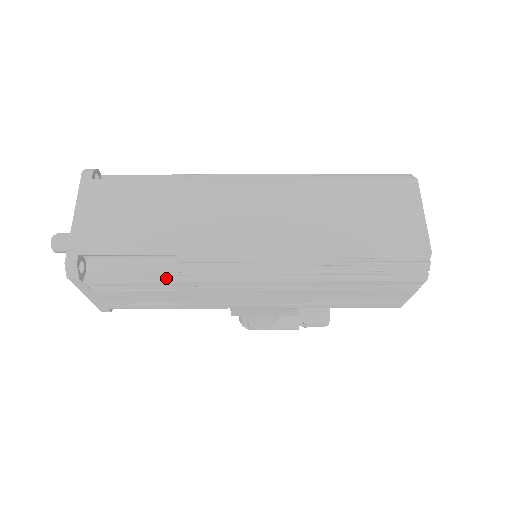
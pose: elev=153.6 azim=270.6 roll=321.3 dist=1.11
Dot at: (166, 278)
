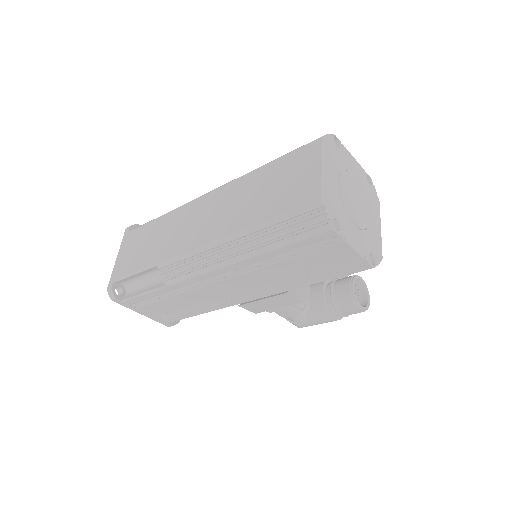
Dot at: (159, 286)
